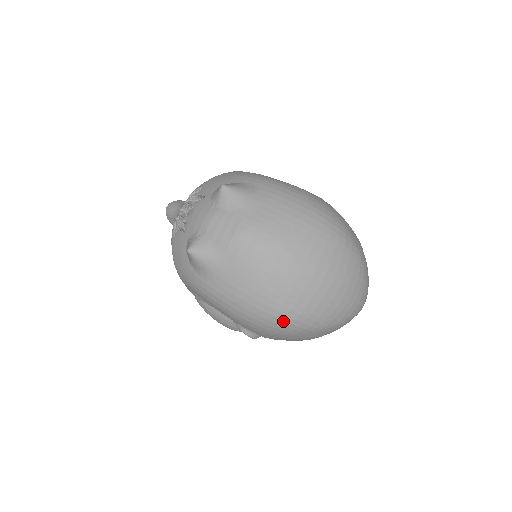
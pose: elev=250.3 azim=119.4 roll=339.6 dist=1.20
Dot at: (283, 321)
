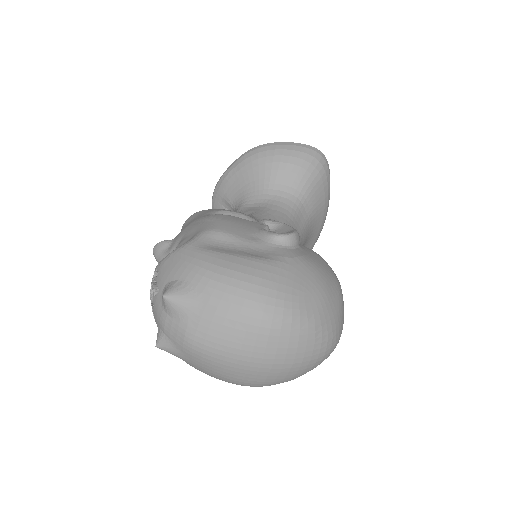
Dot at: (251, 386)
